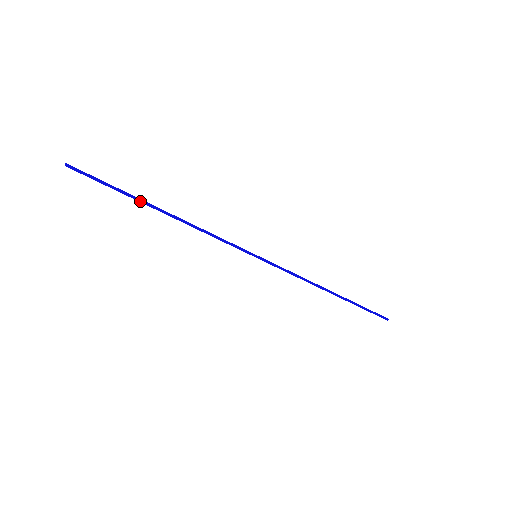
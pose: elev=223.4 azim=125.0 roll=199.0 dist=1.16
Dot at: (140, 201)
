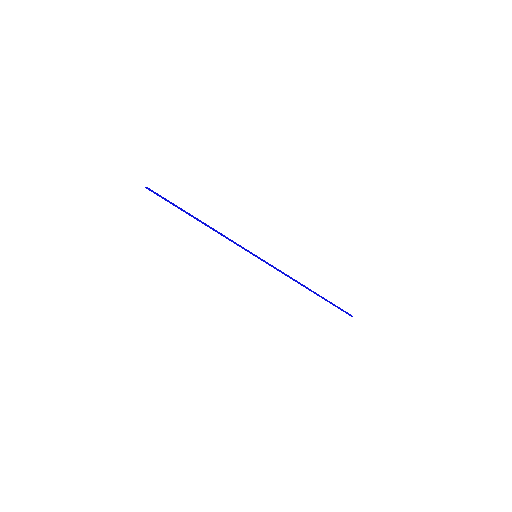
Dot at: (185, 212)
